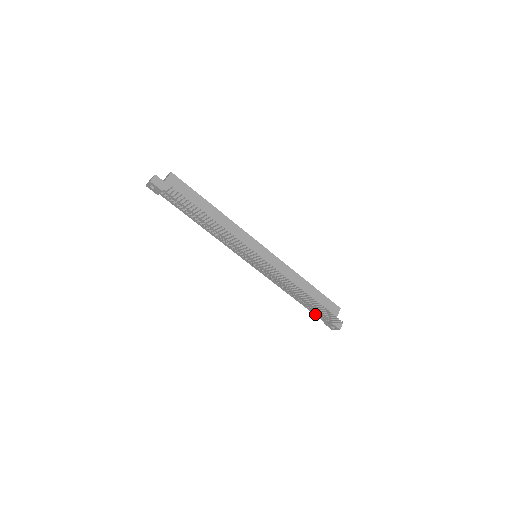
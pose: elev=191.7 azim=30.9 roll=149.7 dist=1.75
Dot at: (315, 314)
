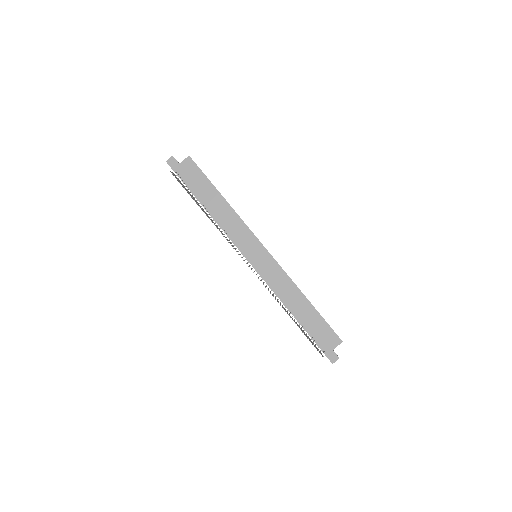
Dot at: (310, 336)
